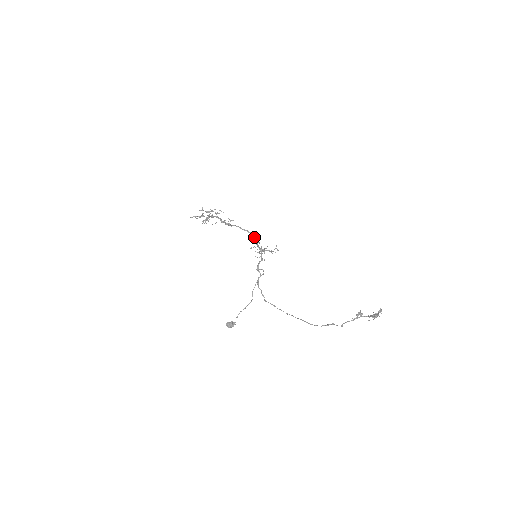
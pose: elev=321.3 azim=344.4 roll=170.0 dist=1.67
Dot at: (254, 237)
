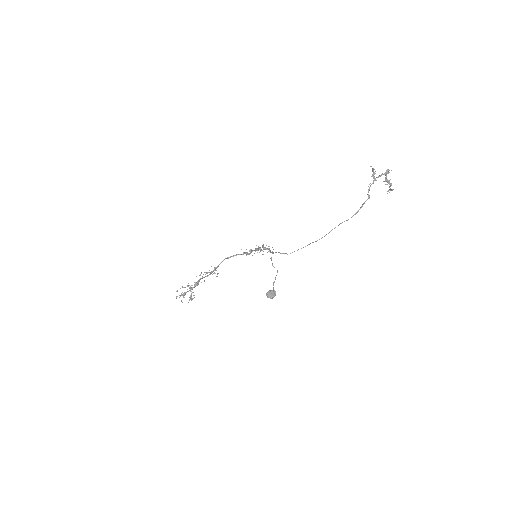
Dot at: (244, 253)
